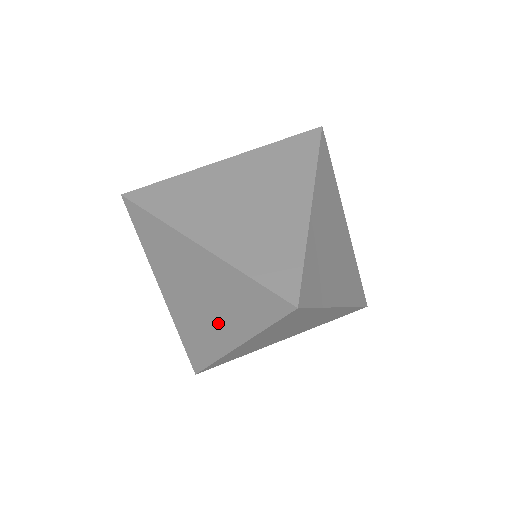
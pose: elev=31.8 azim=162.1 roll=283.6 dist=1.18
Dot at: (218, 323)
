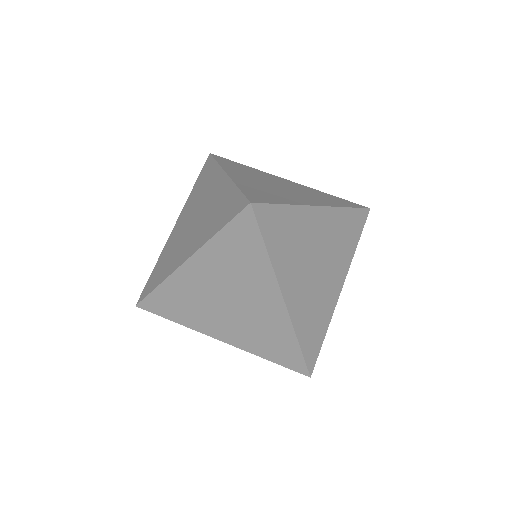
Dot at: (190, 241)
